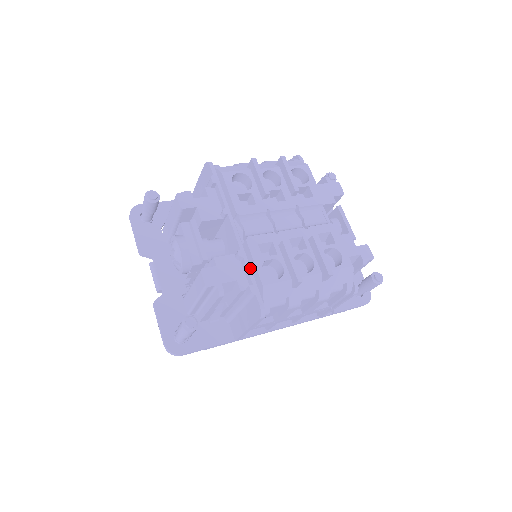
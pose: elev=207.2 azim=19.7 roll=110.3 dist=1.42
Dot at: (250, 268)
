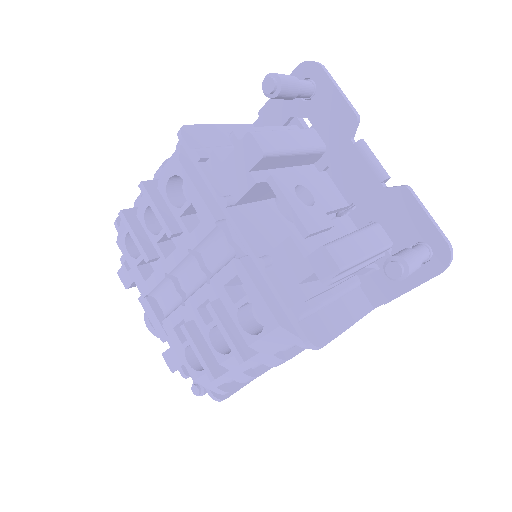
Dot at: occluded
